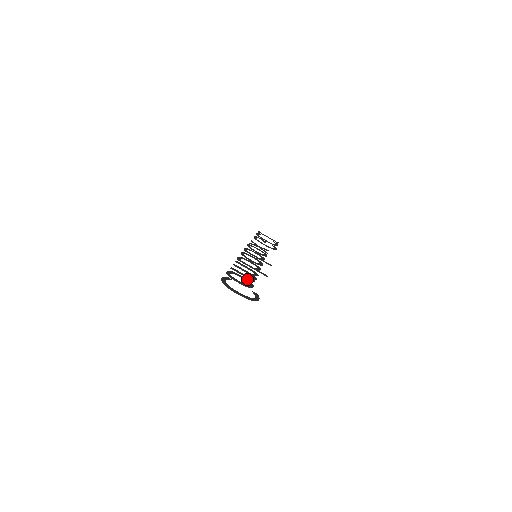
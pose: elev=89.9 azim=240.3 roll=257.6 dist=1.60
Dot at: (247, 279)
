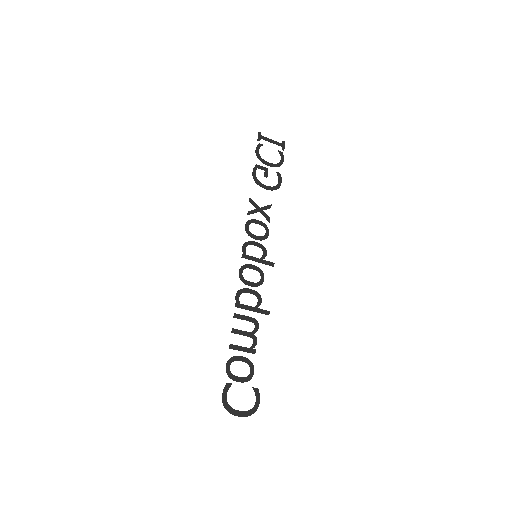
Dot at: (247, 359)
